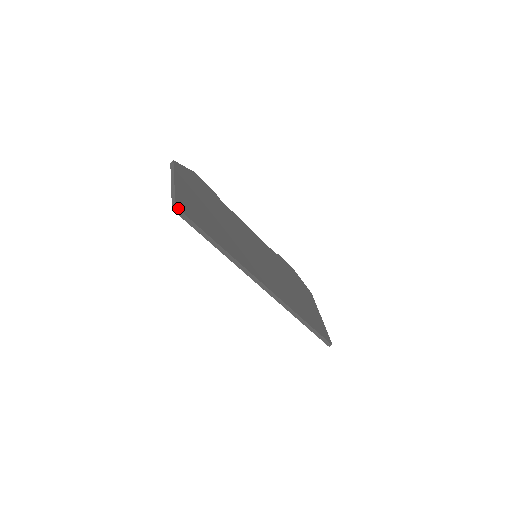
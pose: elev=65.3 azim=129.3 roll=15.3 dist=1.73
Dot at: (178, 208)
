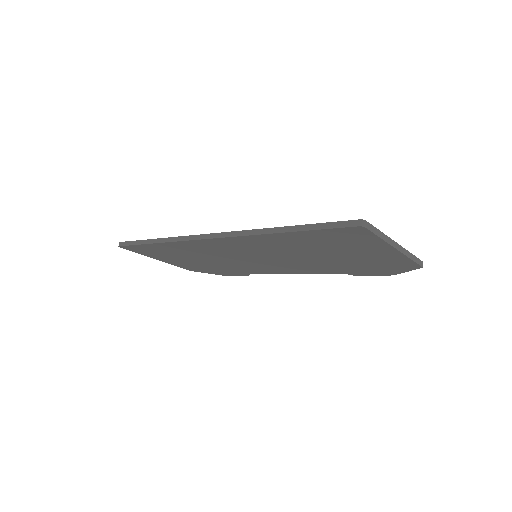
Dot at: (121, 242)
